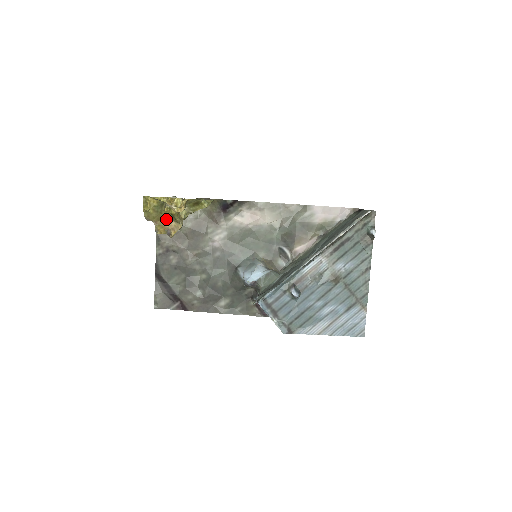
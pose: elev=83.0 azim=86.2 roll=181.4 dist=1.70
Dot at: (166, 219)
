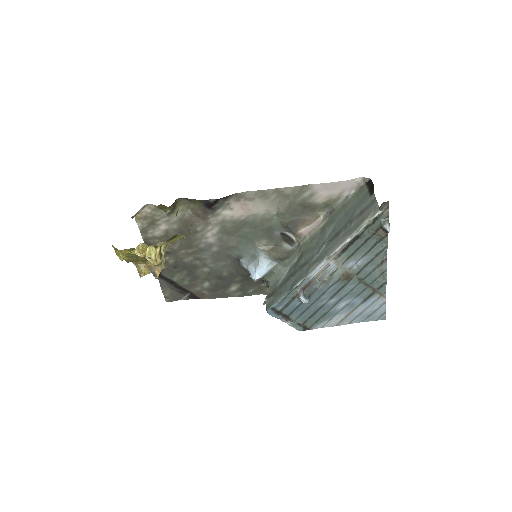
Dot at: (145, 261)
